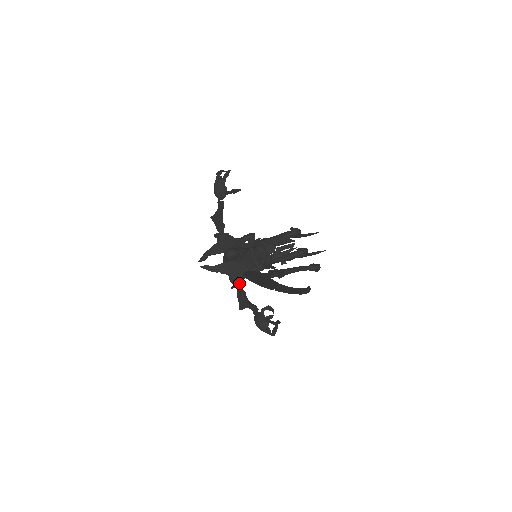
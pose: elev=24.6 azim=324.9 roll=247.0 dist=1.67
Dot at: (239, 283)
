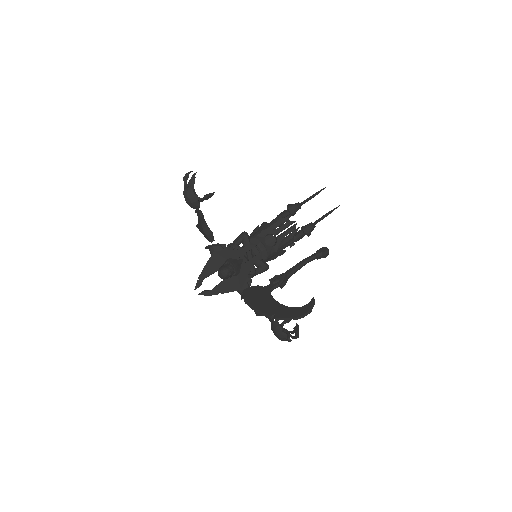
Dot at: occluded
